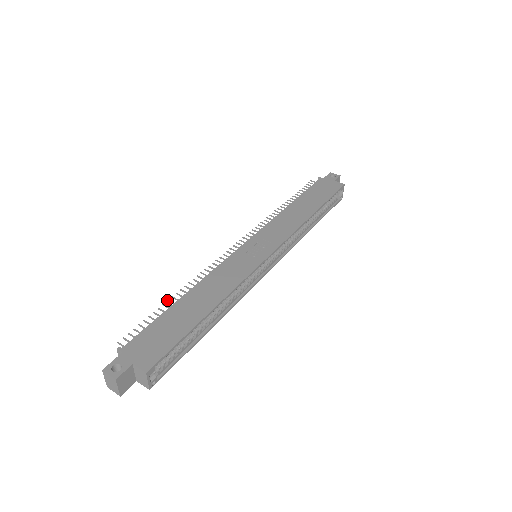
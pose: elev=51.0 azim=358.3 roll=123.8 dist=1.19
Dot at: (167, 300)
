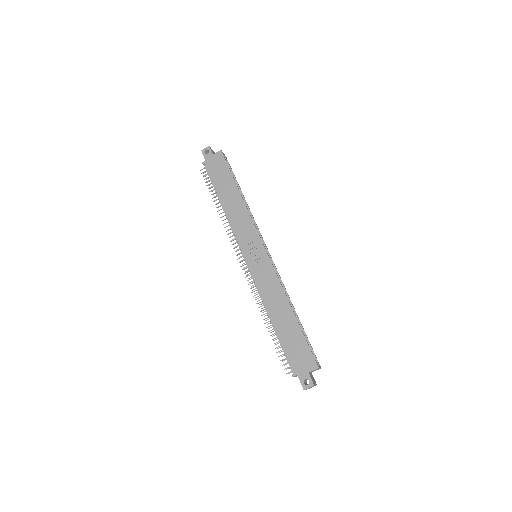
Dot at: occluded
